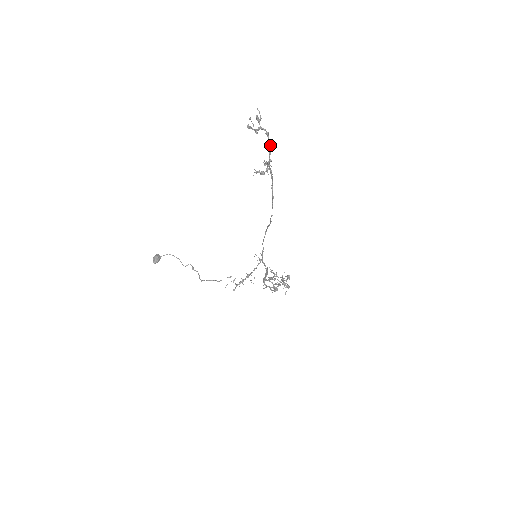
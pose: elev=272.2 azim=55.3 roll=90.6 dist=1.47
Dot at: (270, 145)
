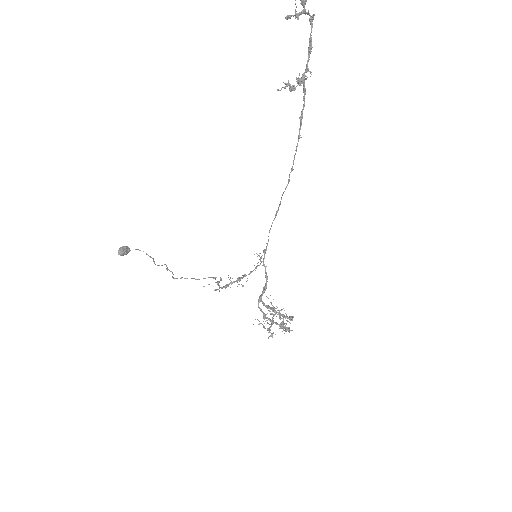
Dot at: (311, 42)
